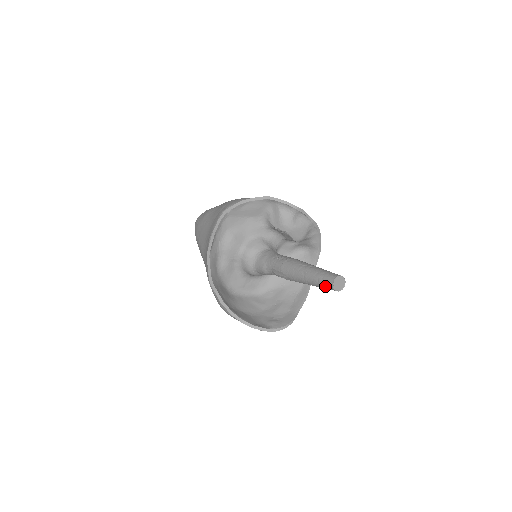
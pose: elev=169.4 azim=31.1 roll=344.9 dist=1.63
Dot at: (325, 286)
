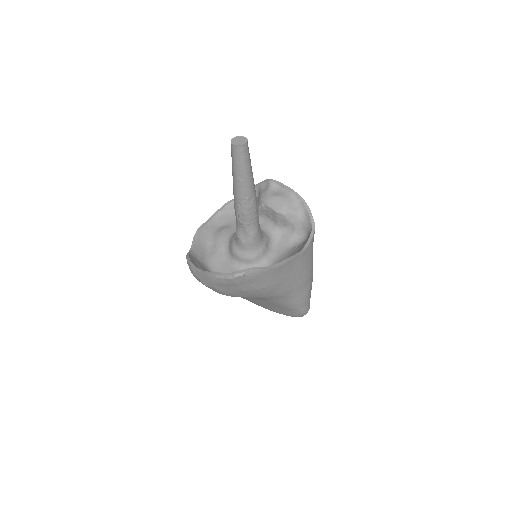
Dot at: (232, 154)
